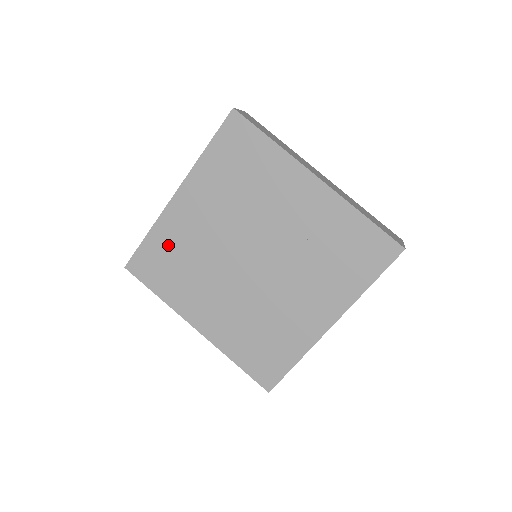
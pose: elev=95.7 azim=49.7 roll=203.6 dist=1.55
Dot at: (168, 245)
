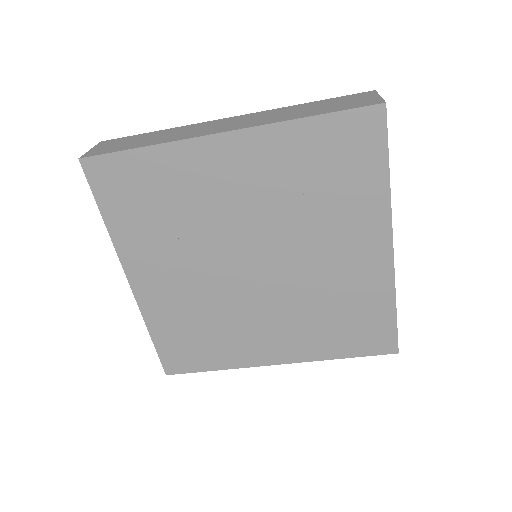
Dot at: (175, 326)
